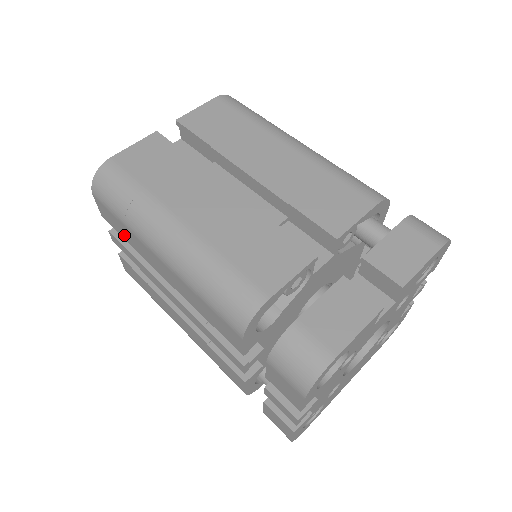
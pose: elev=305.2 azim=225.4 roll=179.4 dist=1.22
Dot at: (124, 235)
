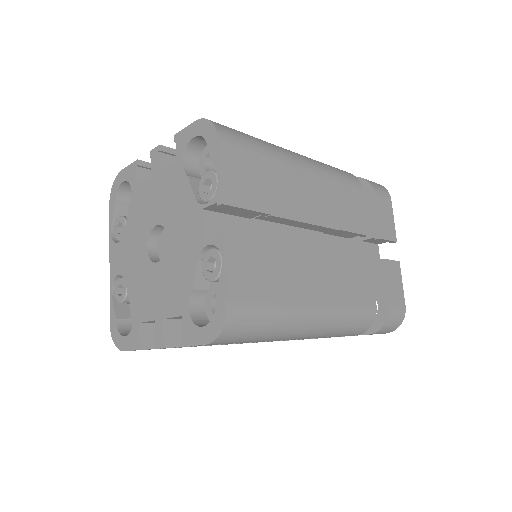
Dot at: occluded
